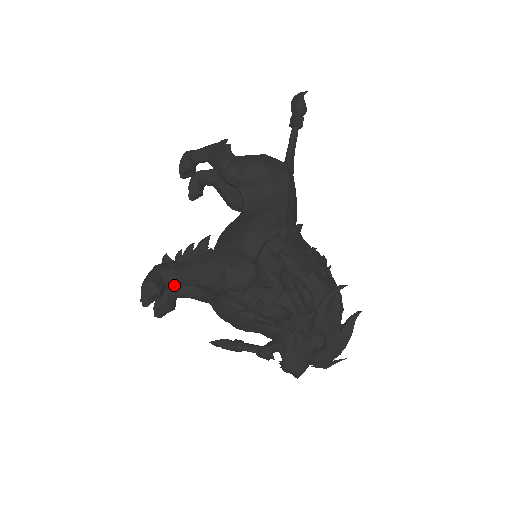
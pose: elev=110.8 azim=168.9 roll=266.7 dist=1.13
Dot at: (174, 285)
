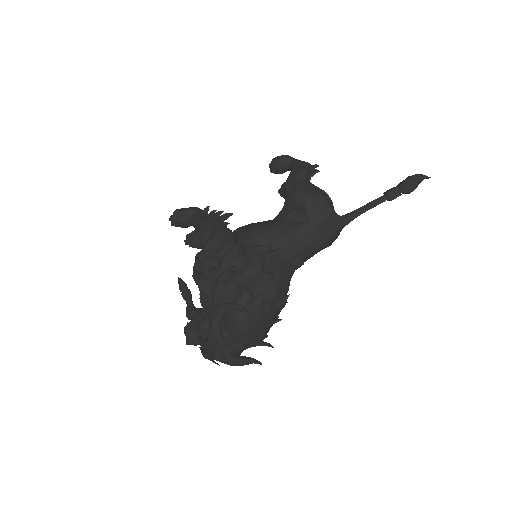
Dot at: occluded
